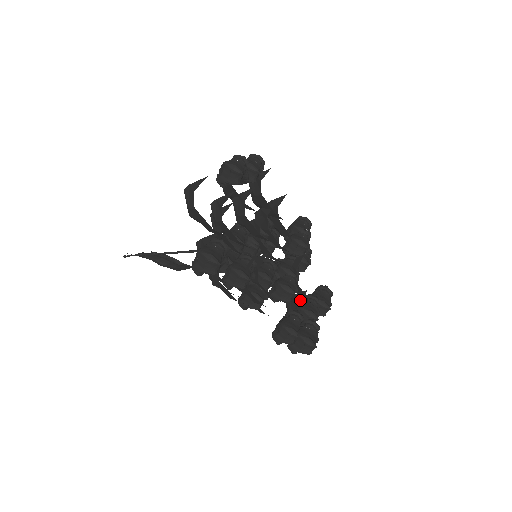
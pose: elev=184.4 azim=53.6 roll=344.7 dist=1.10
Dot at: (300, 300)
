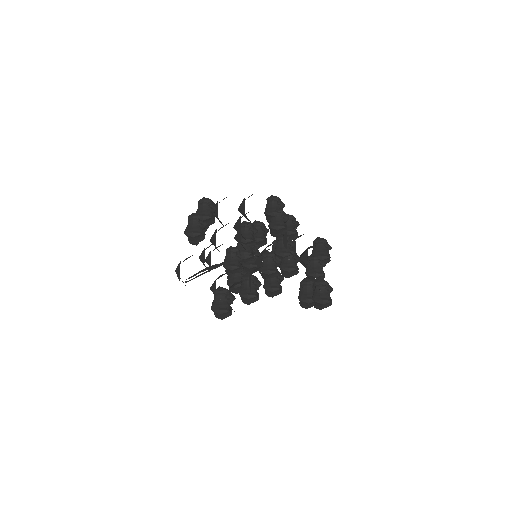
Dot at: (306, 261)
